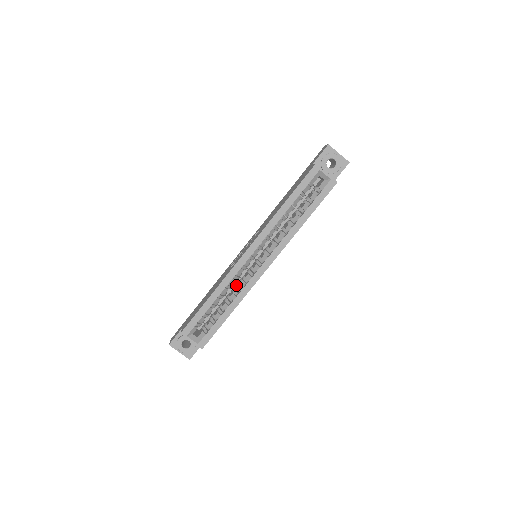
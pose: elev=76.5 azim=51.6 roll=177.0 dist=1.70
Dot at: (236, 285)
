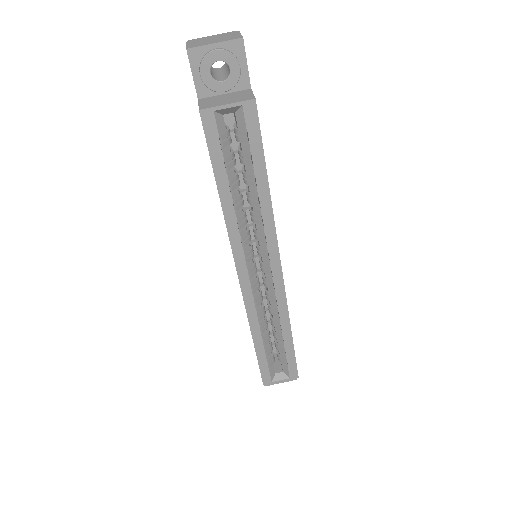
Dot at: occluded
